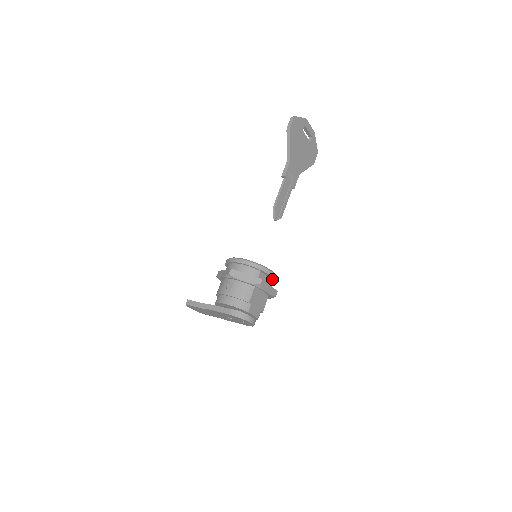
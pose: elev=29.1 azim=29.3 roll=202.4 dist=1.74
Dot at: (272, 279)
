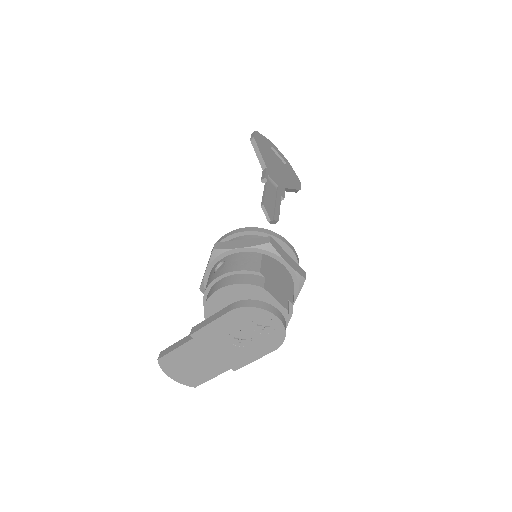
Dot at: occluded
